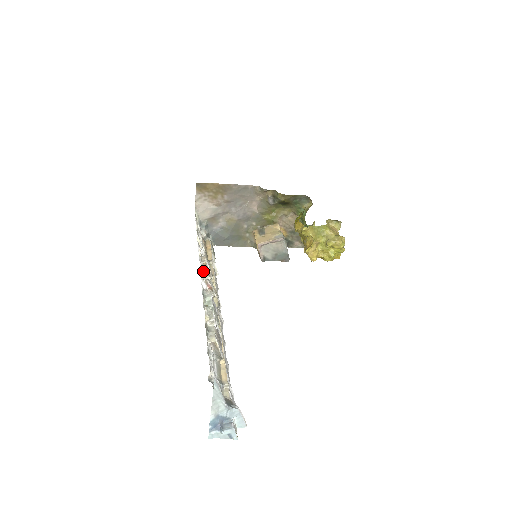
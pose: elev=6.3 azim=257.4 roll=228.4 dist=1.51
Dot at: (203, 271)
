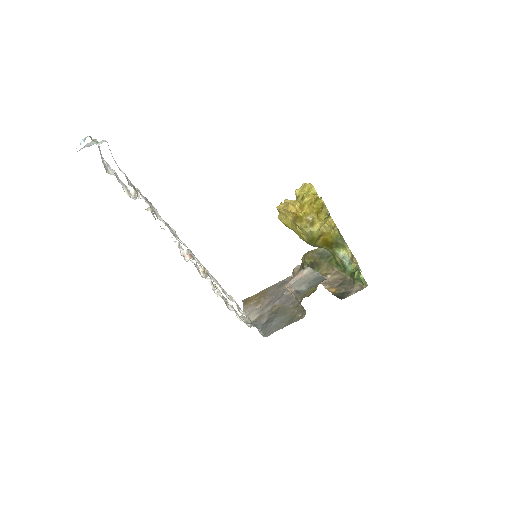
Dot at: occluded
